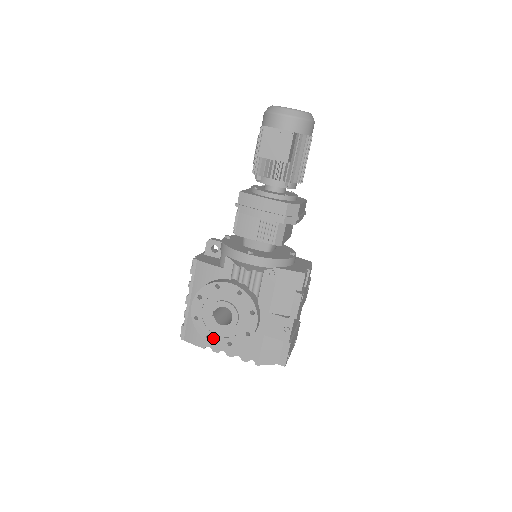
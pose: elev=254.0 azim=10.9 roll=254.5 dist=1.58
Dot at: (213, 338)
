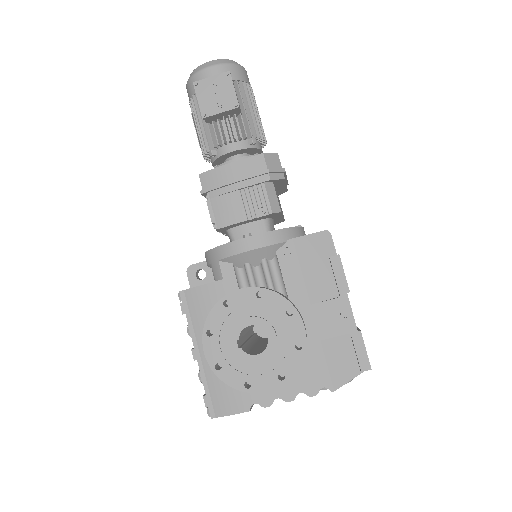
Dot at: (255, 382)
